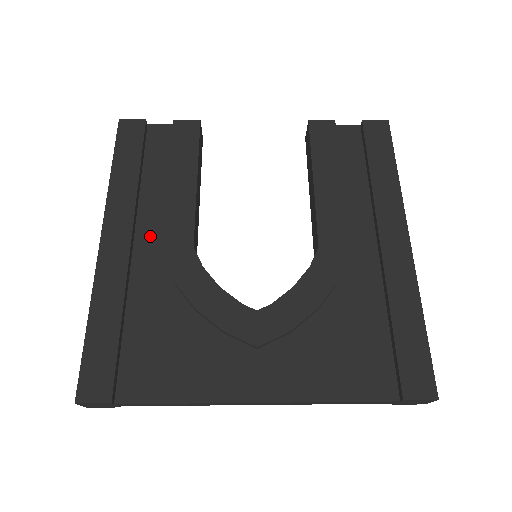
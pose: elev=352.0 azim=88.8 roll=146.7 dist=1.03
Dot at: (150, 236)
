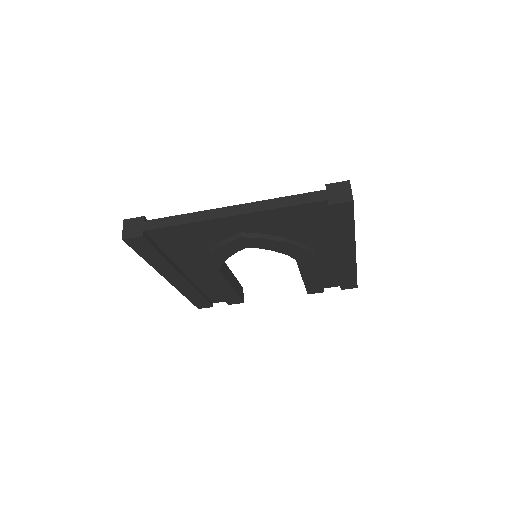
Dot at: occluded
